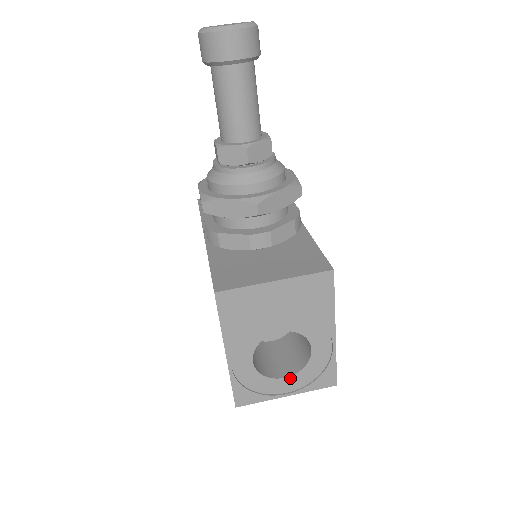
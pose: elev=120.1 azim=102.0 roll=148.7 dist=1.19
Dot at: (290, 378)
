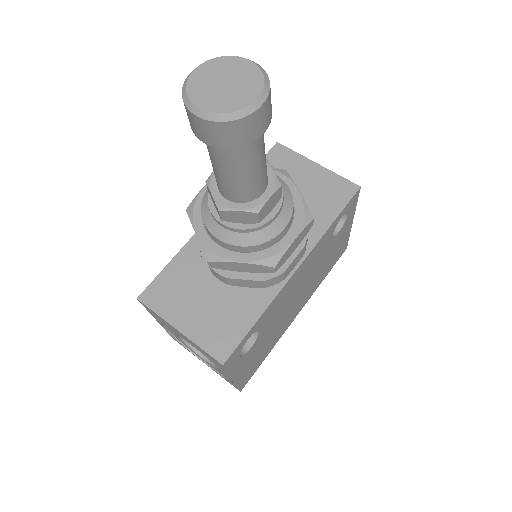
Dot at: (207, 362)
